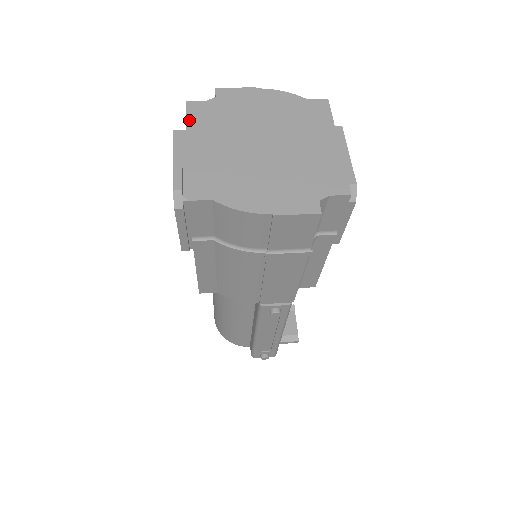
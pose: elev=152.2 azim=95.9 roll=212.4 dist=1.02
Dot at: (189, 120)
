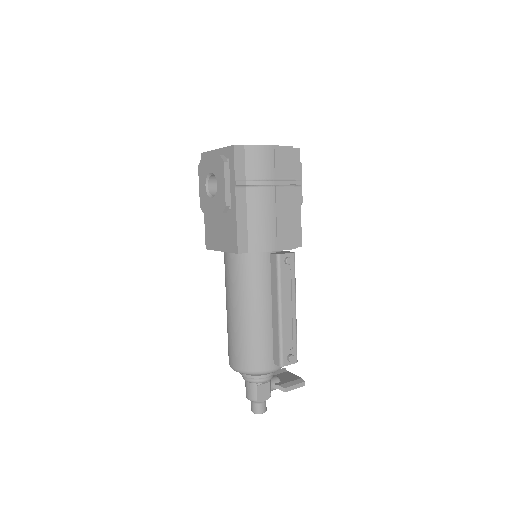
Dot at: (209, 151)
